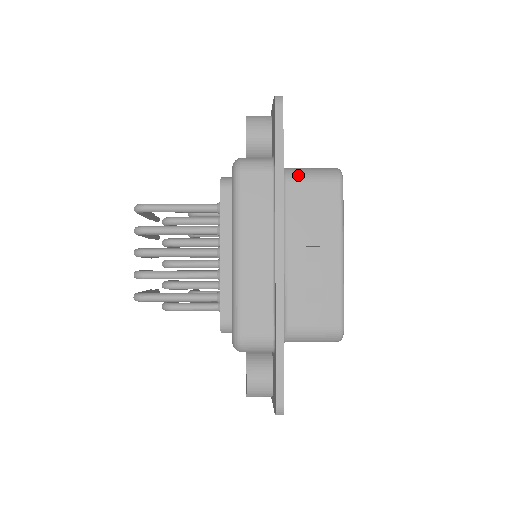
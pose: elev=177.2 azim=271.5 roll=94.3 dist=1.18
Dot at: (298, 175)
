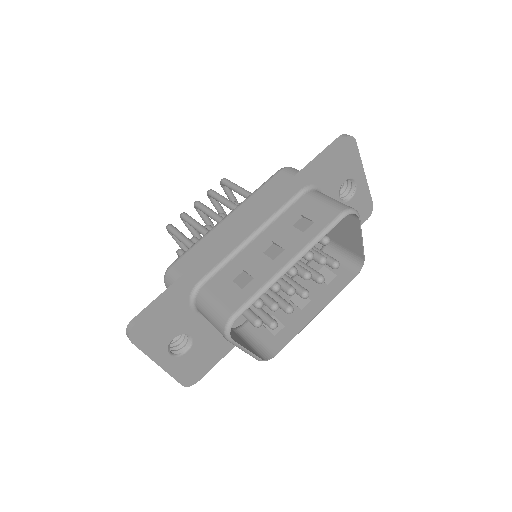
Dot at: (318, 194)
